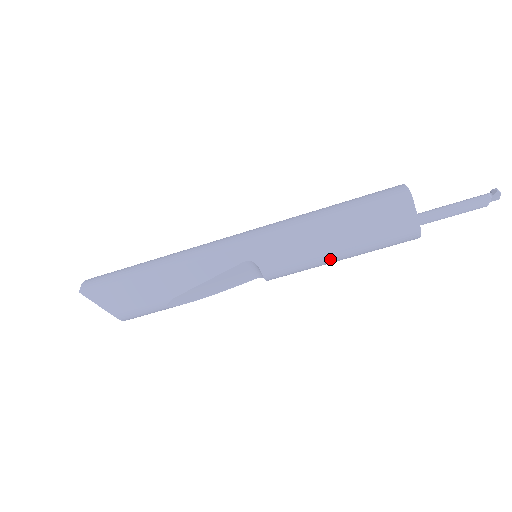
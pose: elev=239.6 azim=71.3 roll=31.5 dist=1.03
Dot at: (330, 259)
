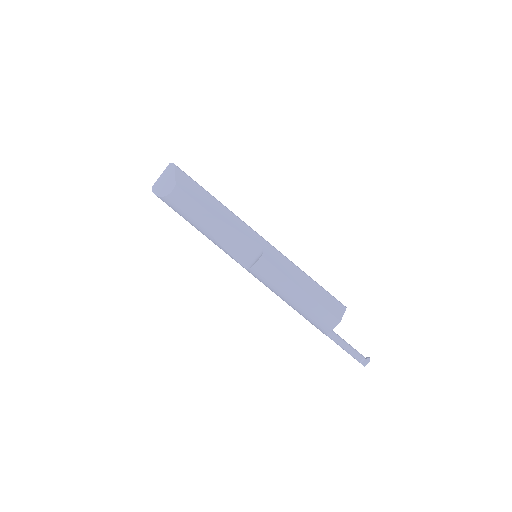
Dot at: (293, 289)
